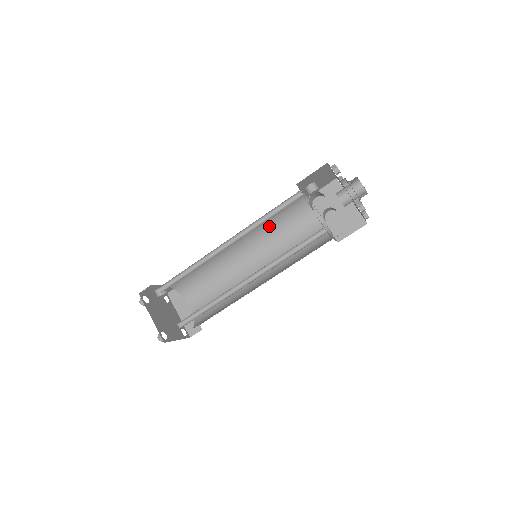
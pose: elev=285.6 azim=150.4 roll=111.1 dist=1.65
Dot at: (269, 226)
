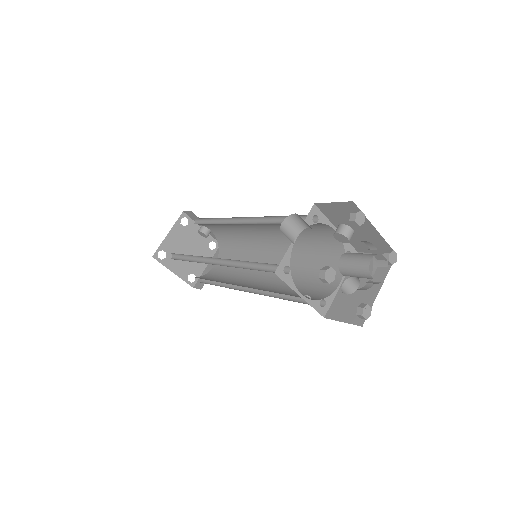
Dot at: (299, 245)
